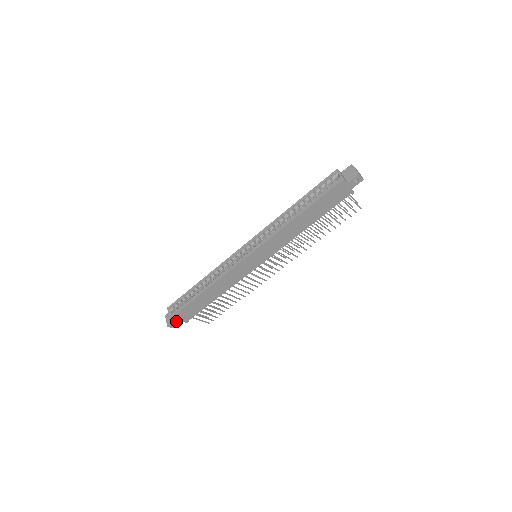
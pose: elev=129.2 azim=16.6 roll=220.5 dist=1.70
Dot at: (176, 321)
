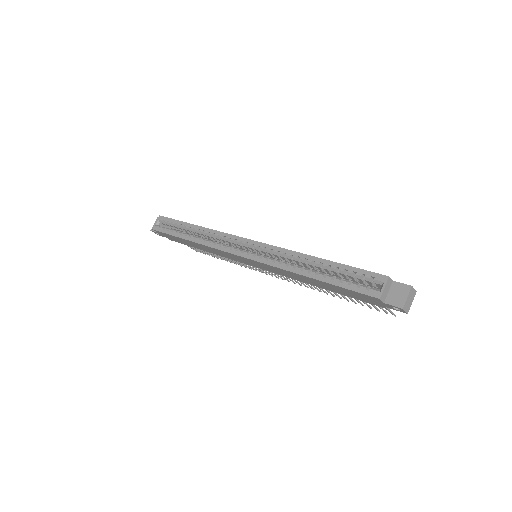
Dot at: occluded
